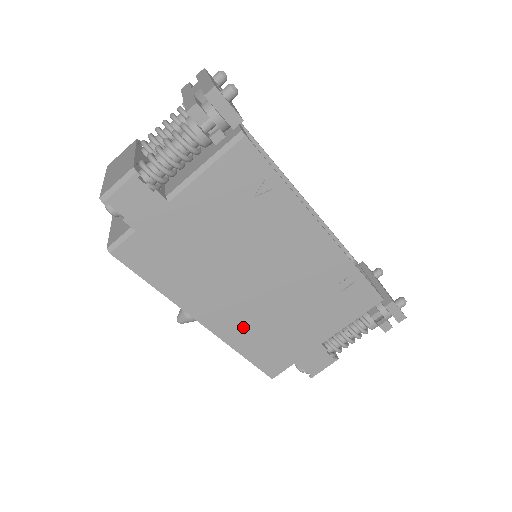
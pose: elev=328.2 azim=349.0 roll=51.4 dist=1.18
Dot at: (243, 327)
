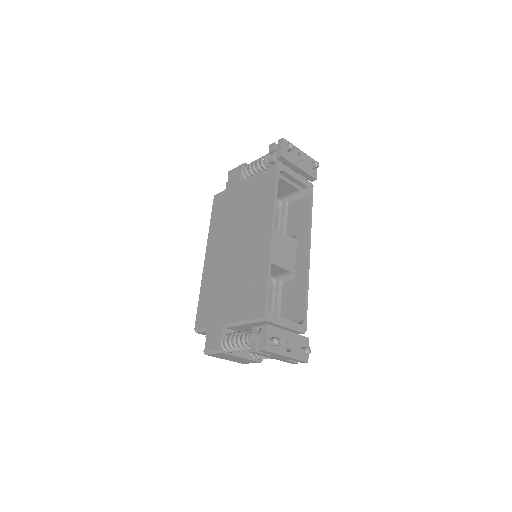
Dot at: (212, 275)
